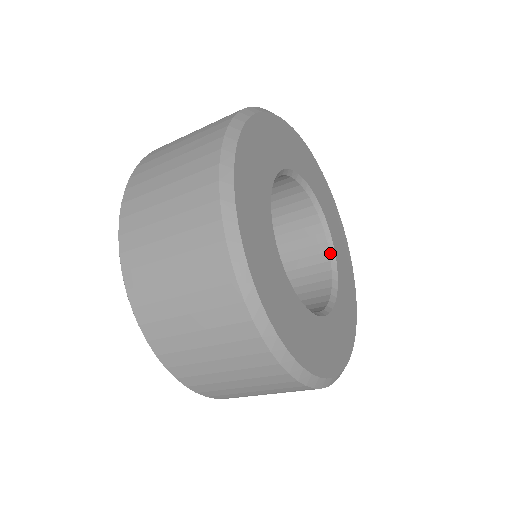
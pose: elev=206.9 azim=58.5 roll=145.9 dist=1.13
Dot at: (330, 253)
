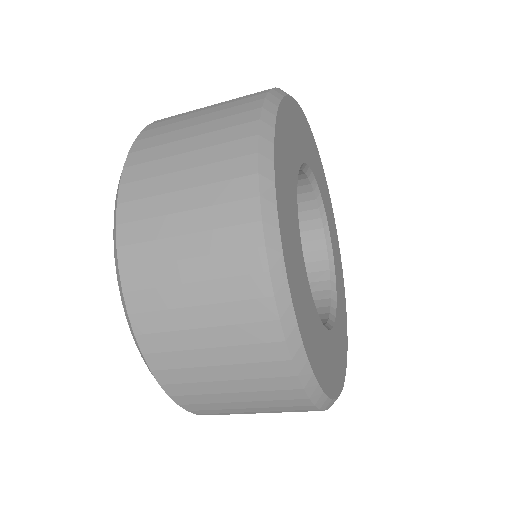
Dot at: (330, 272)
